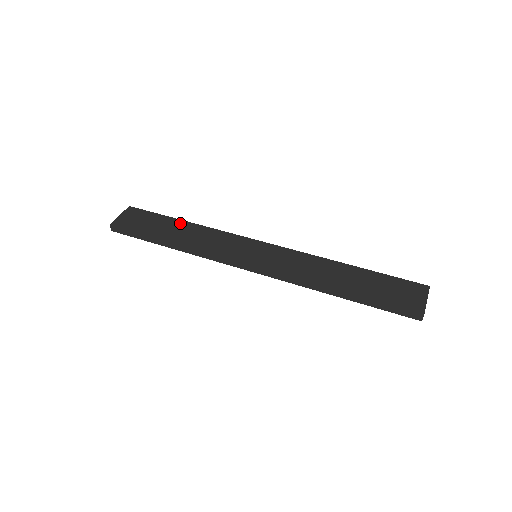
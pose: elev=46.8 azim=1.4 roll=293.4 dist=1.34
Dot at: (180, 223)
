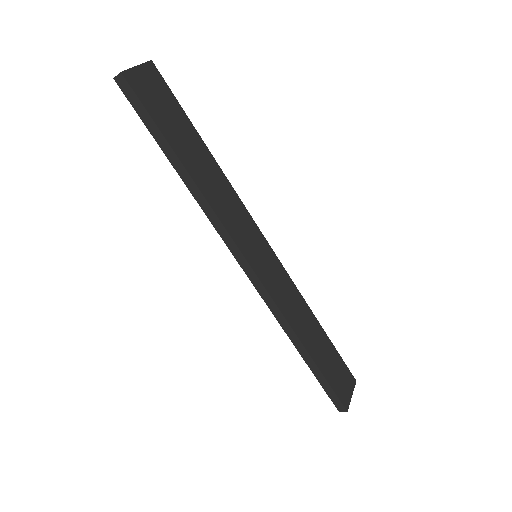
Dot at: (202, 147)
